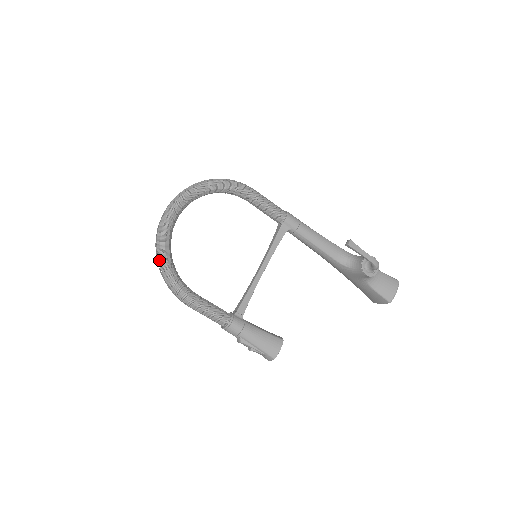
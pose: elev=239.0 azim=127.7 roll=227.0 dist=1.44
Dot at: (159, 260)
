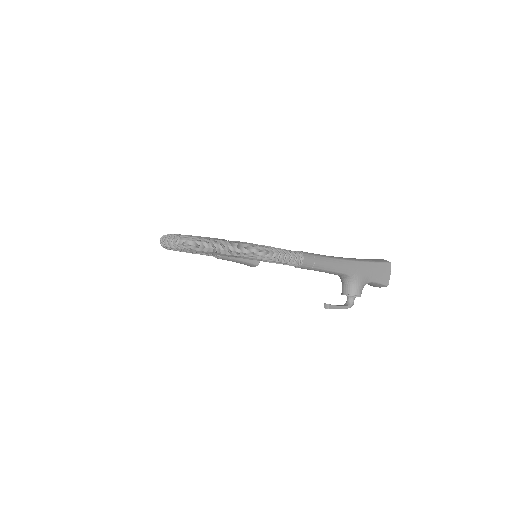
Dot at: occluded
